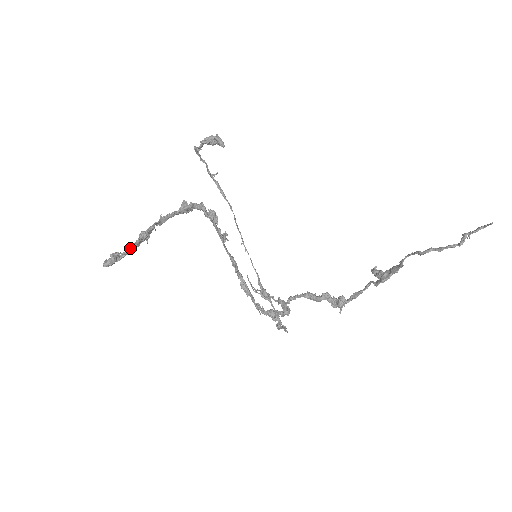
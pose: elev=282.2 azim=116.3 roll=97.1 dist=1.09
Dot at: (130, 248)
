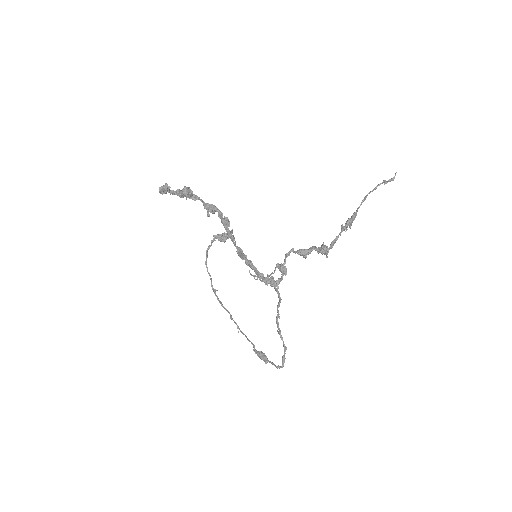
Dot at: (177, 190)
